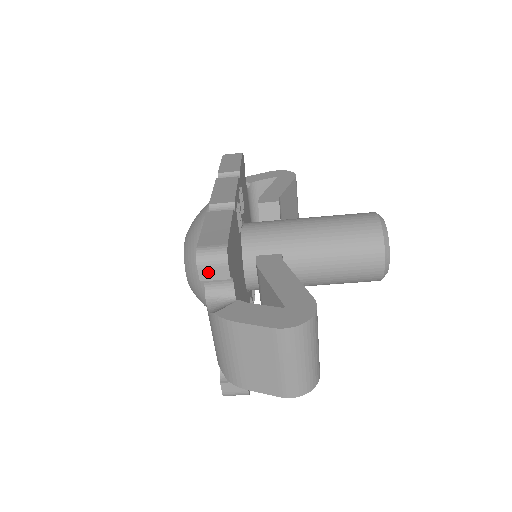
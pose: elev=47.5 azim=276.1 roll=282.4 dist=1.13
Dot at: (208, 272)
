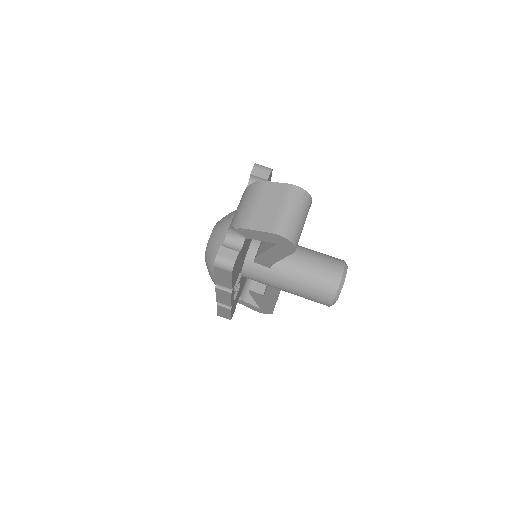
Dot at: (258, 171)
